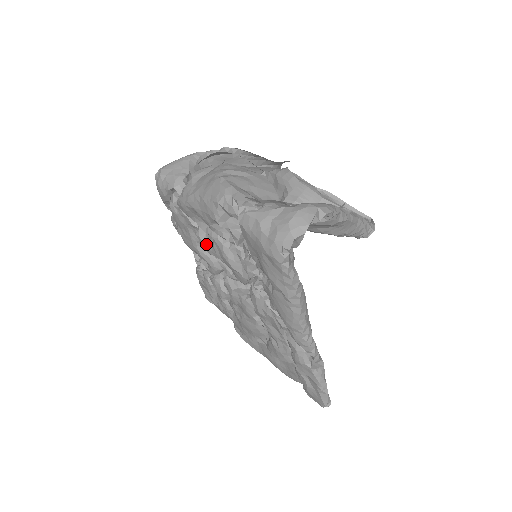
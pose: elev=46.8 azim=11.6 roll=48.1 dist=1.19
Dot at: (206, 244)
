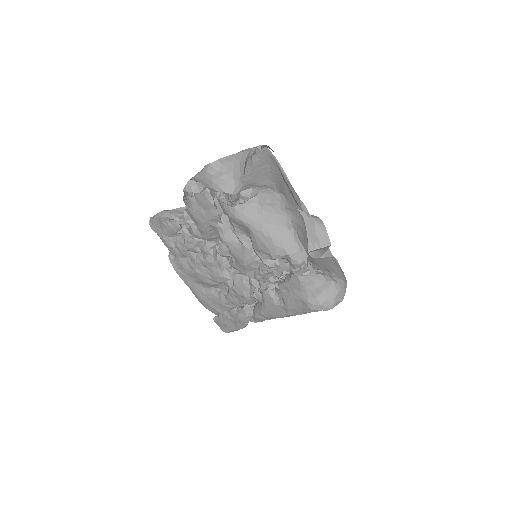
Dot at: (226, 238)
